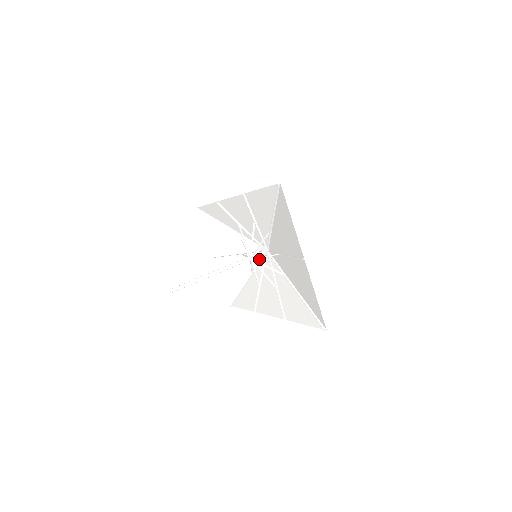
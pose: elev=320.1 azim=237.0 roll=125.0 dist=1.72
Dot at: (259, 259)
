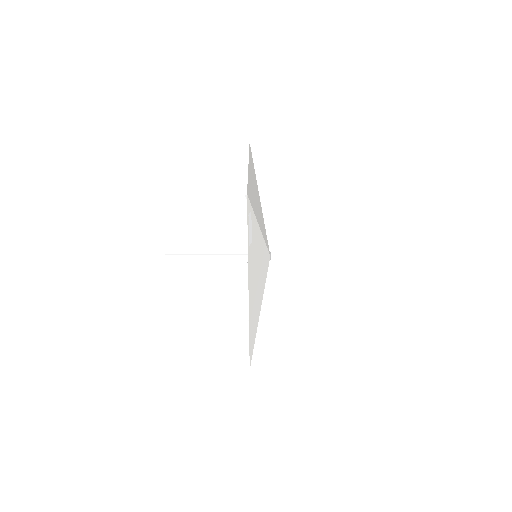
Dot at: (266, 275)
